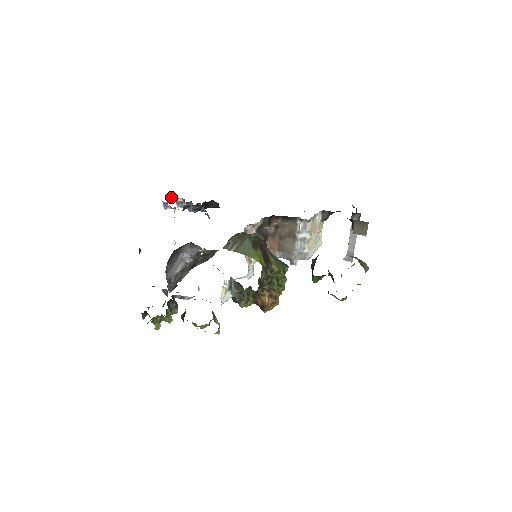
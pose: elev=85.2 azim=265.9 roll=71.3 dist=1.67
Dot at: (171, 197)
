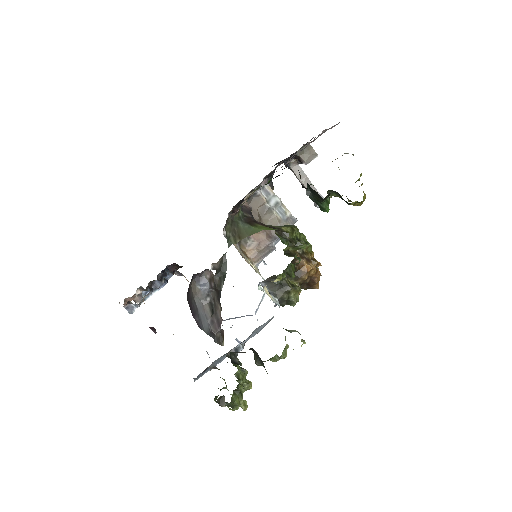
Dot at: (127, 298)
